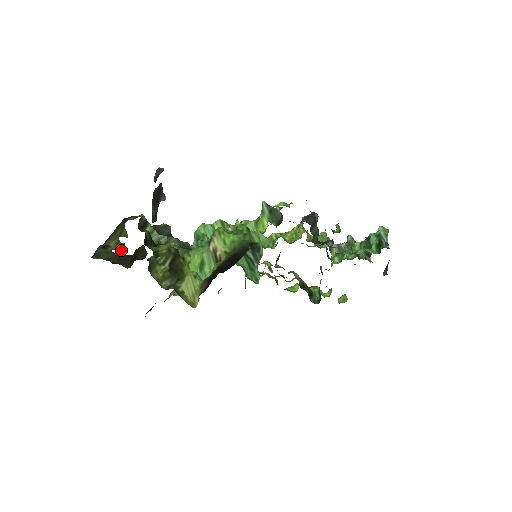
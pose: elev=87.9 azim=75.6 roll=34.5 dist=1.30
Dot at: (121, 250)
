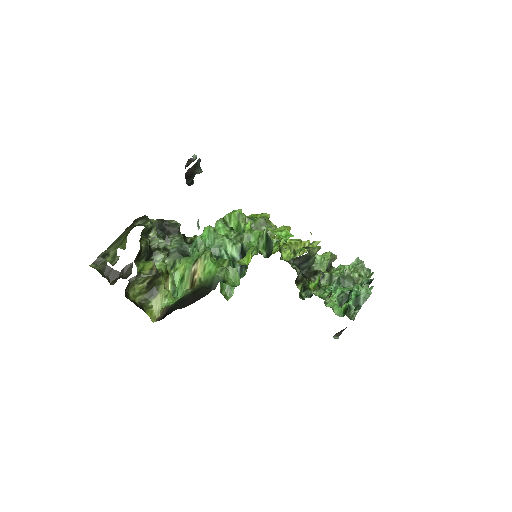
Dot at: (114, 264)
